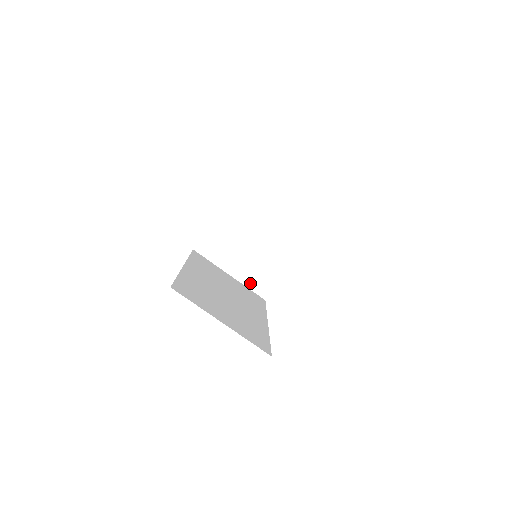
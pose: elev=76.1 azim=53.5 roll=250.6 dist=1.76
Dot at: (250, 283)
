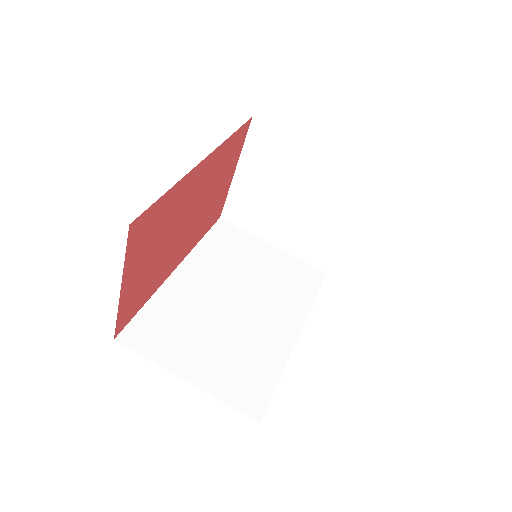
Dot at: (301, 253)
